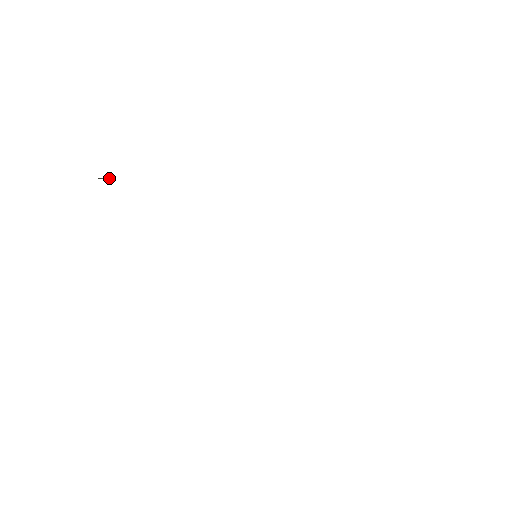
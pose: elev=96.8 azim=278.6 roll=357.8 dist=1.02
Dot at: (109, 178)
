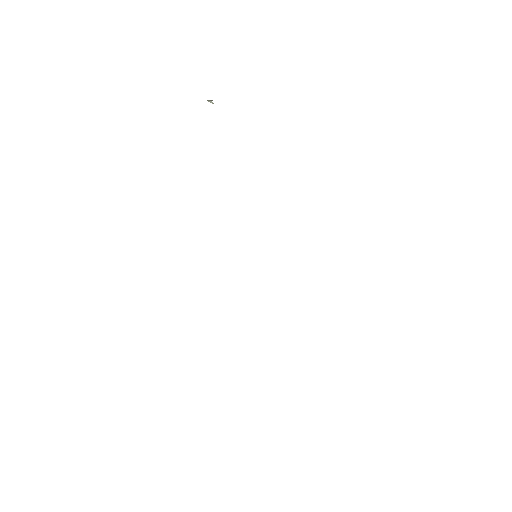
Dot at: (212, 103)
